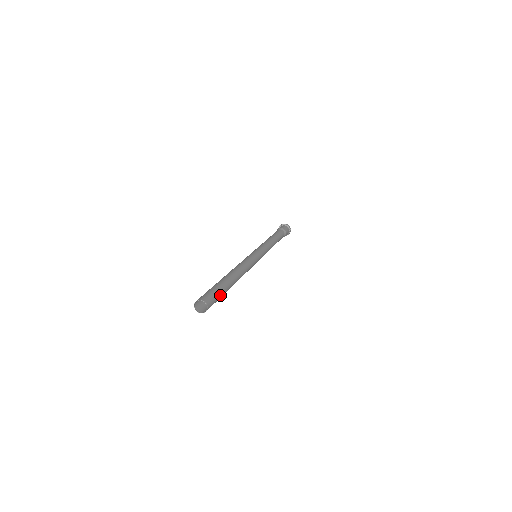
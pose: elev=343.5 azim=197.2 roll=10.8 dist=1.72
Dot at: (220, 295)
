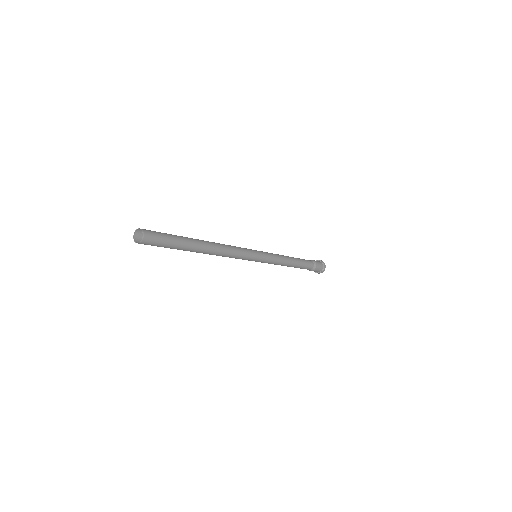
Dot at: (171, 240)
